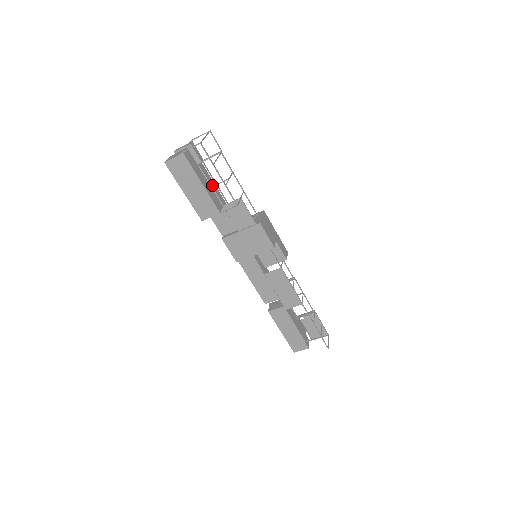
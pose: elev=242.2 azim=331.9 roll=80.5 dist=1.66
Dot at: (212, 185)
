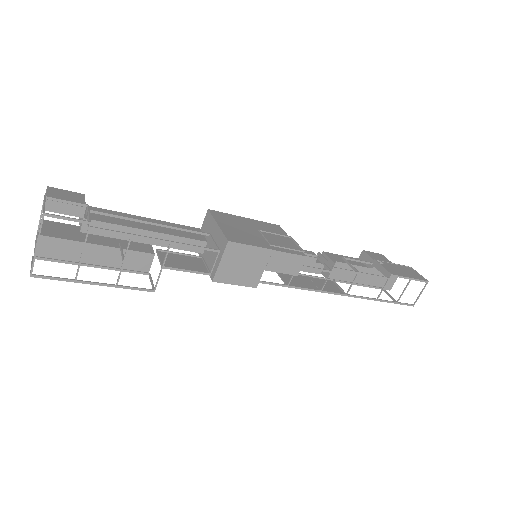
Dot at: (122, 235)
